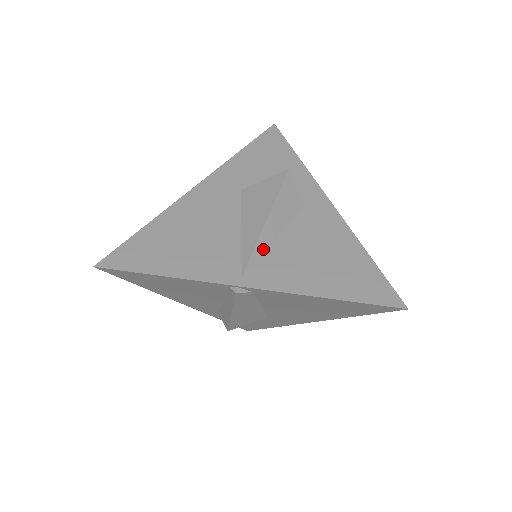
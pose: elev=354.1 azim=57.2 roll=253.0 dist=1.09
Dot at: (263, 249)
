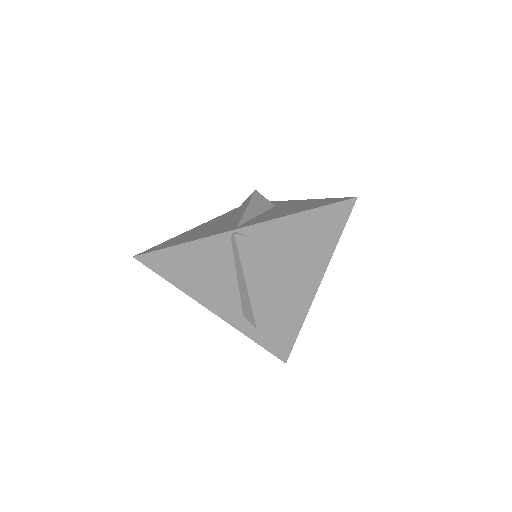
Dot at: (249, 219)
